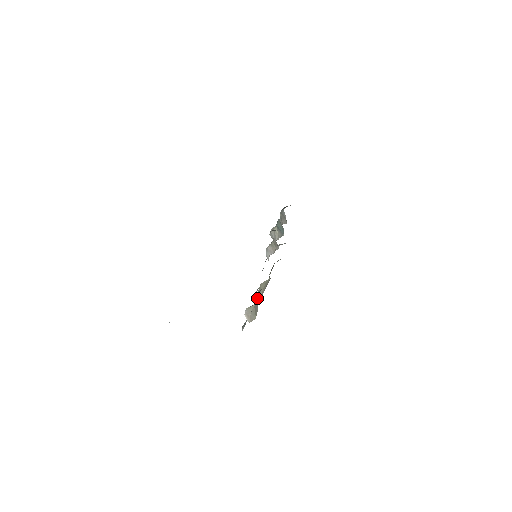
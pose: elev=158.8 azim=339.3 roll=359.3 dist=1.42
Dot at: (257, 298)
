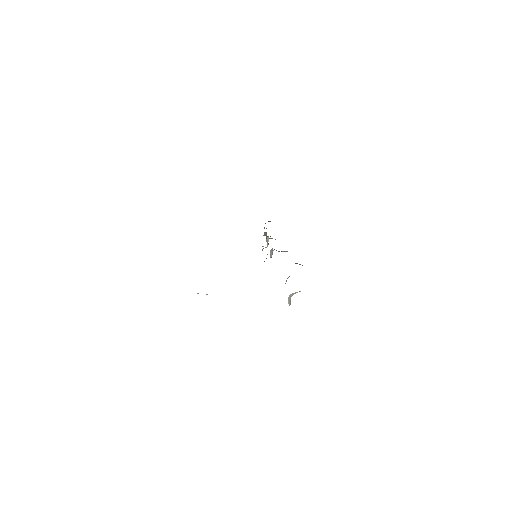
Dot at: occluded
